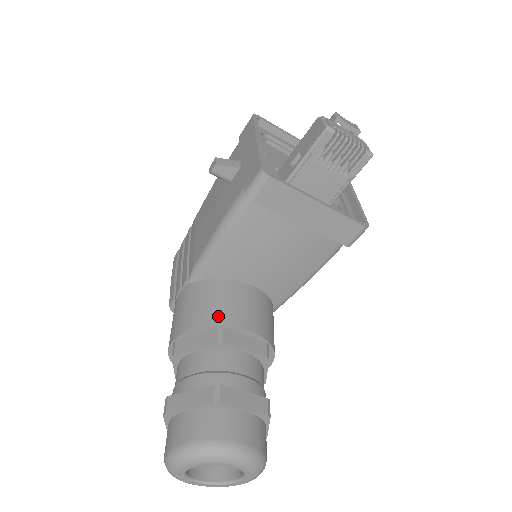
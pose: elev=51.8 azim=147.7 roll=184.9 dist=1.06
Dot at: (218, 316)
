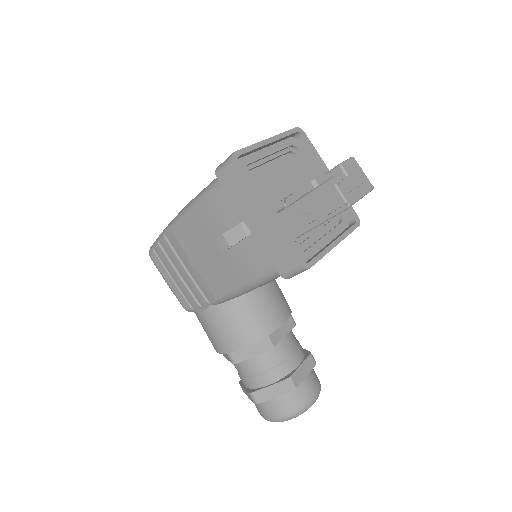
Dot at: (260, 330)
